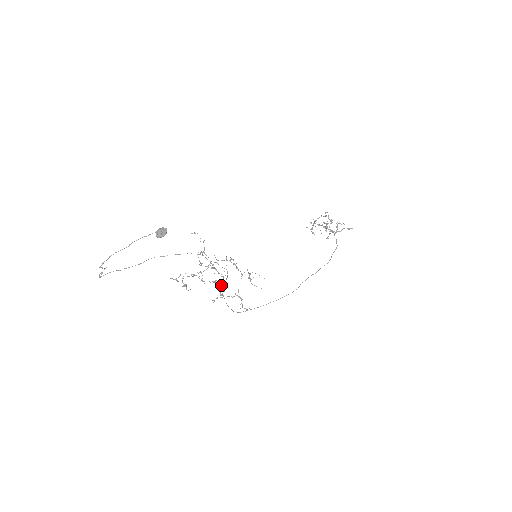
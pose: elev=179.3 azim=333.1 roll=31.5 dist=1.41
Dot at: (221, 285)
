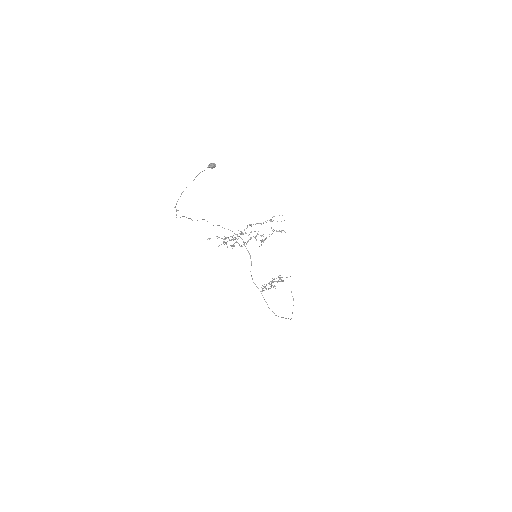
Dot at: occluded
